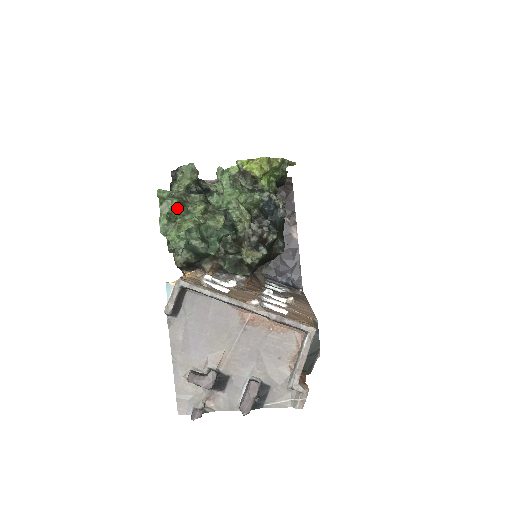
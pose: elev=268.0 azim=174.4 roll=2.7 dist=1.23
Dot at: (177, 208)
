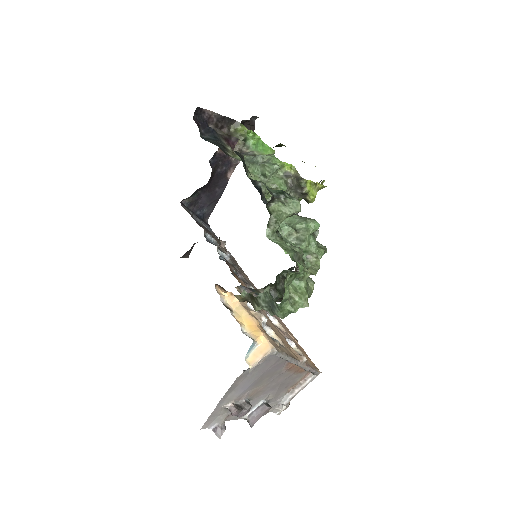
Dot at: occluded
